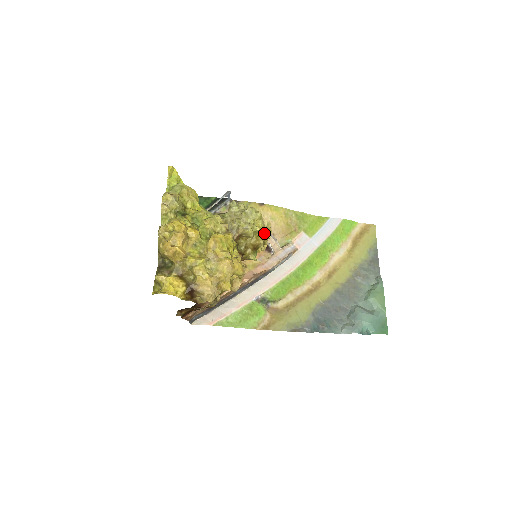
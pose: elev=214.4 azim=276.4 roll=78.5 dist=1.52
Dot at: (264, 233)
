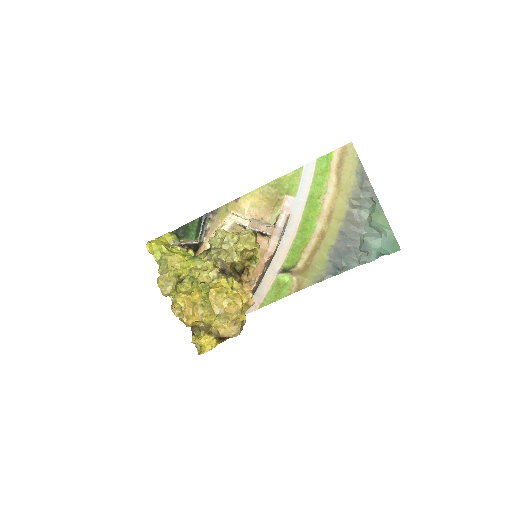
Dot at: (248, 249)
